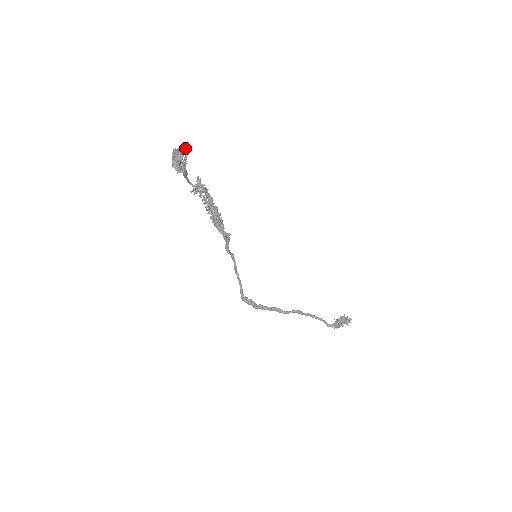
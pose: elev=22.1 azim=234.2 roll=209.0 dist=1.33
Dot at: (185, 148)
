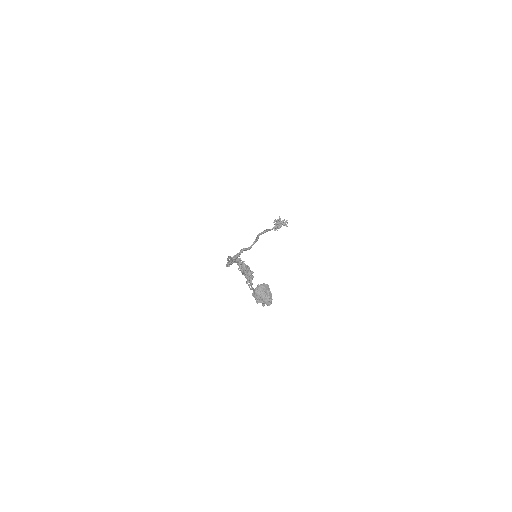
Dot at: (269, 290)
